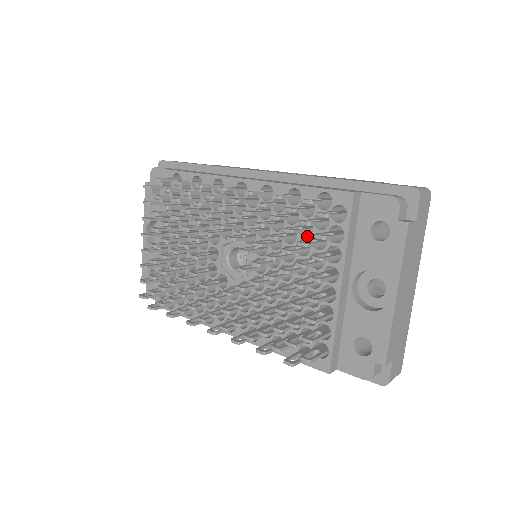
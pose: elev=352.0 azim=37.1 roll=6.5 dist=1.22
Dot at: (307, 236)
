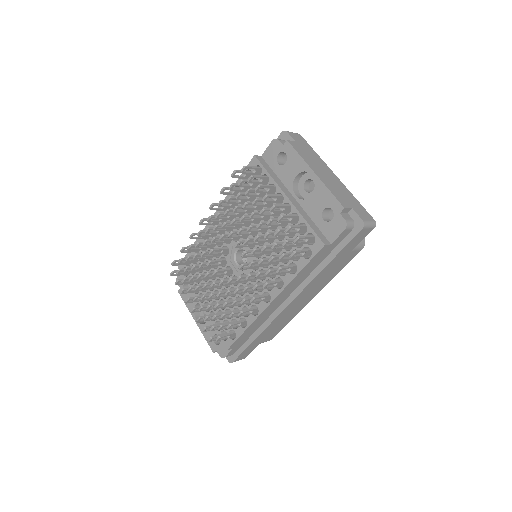
Dot at: (258, 201)
